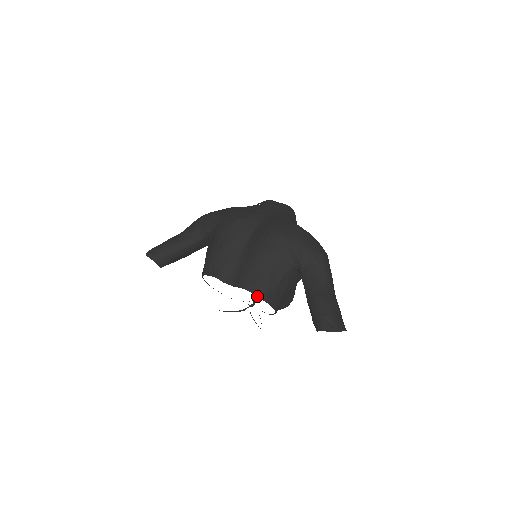
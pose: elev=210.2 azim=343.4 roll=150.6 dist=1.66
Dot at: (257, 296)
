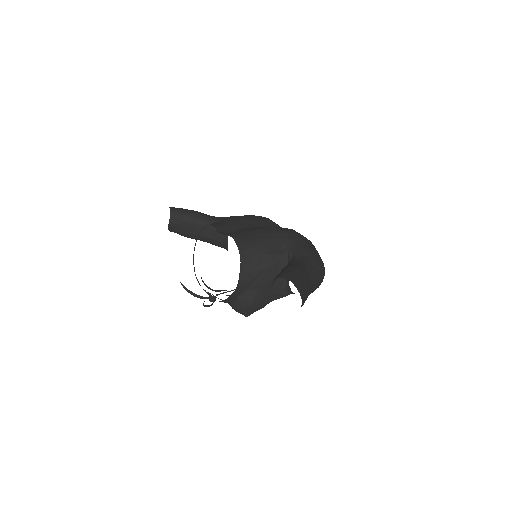
Dot at: (238, 247)
